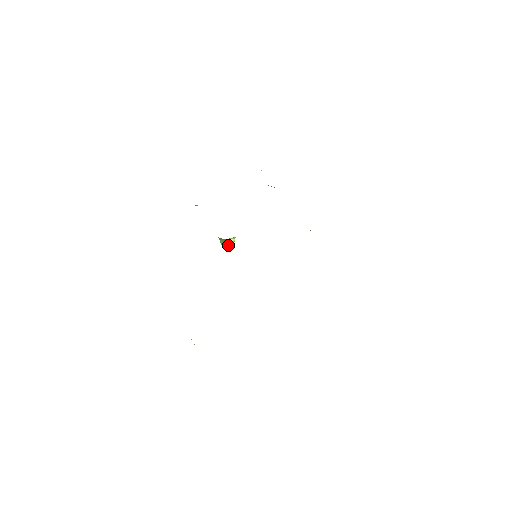
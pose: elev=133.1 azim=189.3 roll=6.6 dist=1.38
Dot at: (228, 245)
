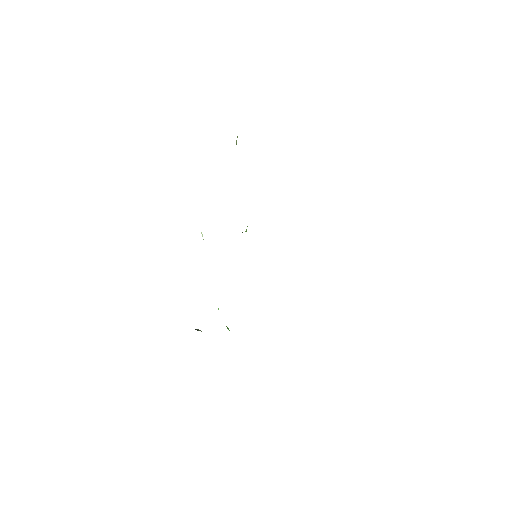
Dot at: occluded
